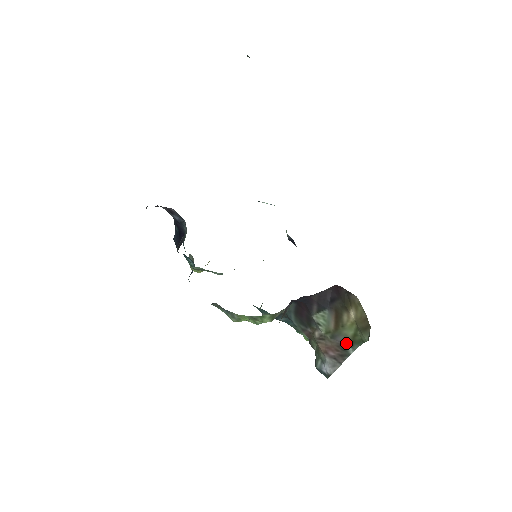
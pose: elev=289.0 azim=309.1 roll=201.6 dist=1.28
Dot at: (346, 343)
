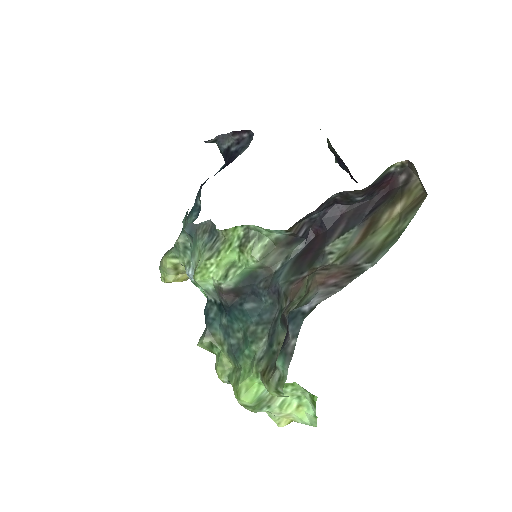
Dot at: (365, 259)
